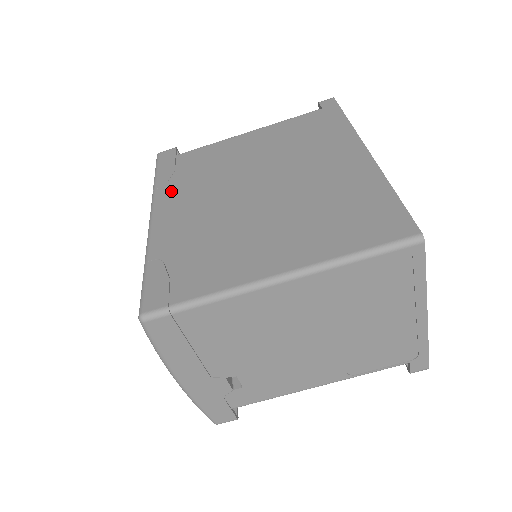
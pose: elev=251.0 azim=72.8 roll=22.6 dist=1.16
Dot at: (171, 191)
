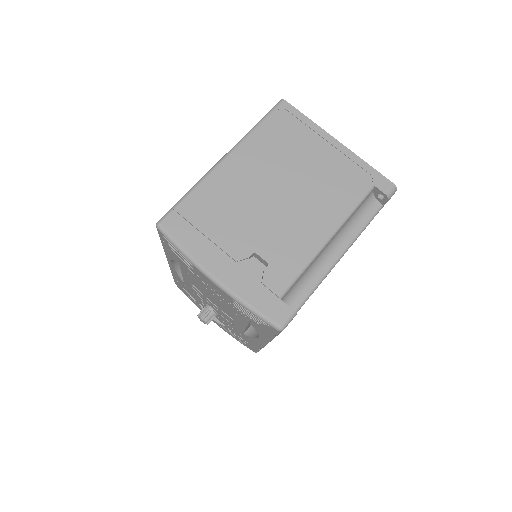
Dot at: occluded
